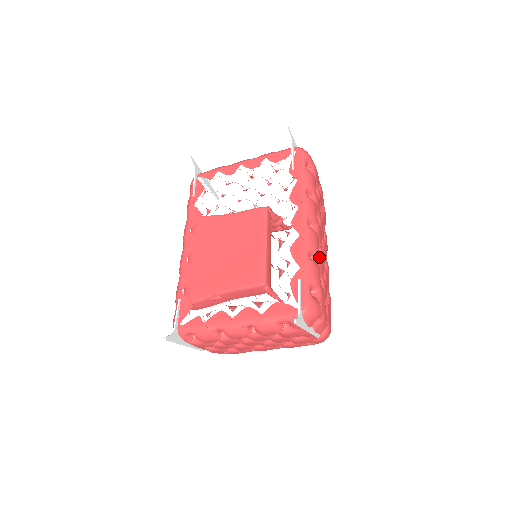
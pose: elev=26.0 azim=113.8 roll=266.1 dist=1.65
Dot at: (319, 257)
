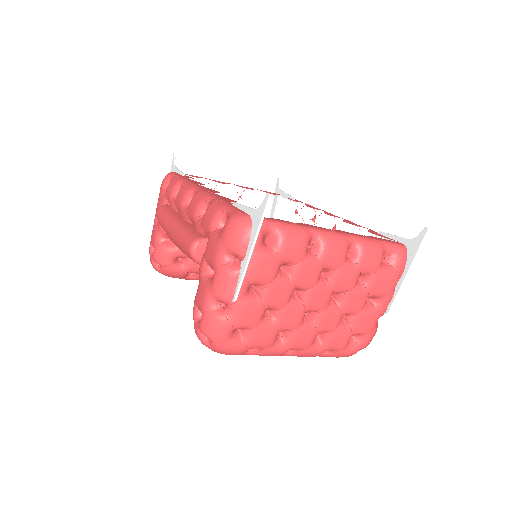
Dot at: occluded
